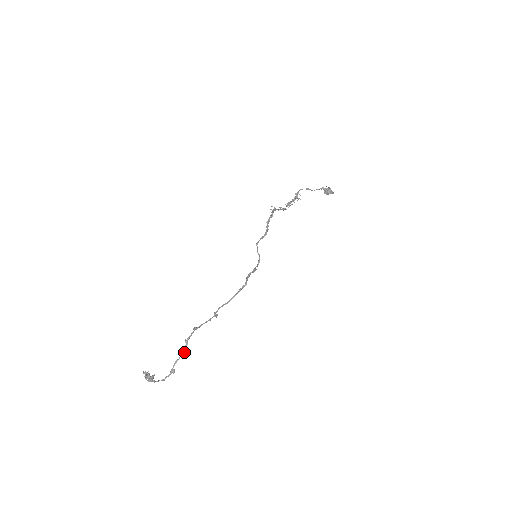
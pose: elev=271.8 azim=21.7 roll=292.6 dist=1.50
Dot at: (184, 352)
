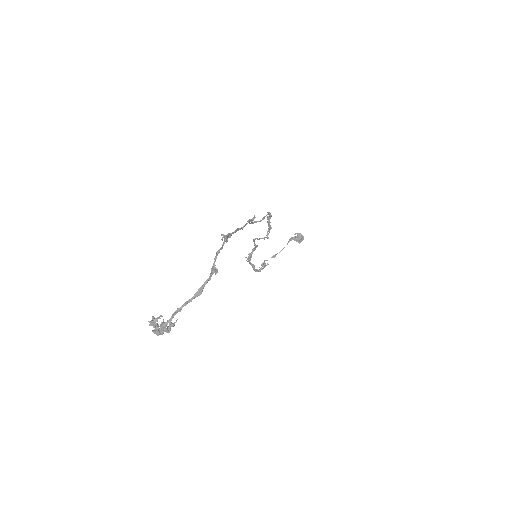
Dot at: (227, 240)
